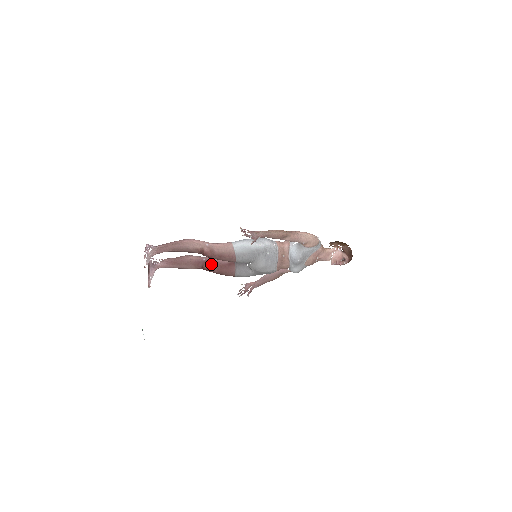
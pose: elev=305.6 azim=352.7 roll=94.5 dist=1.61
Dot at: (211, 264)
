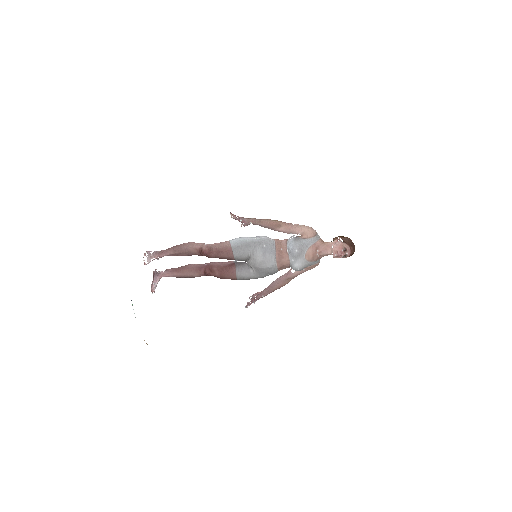
Dot at: (212, 267)
